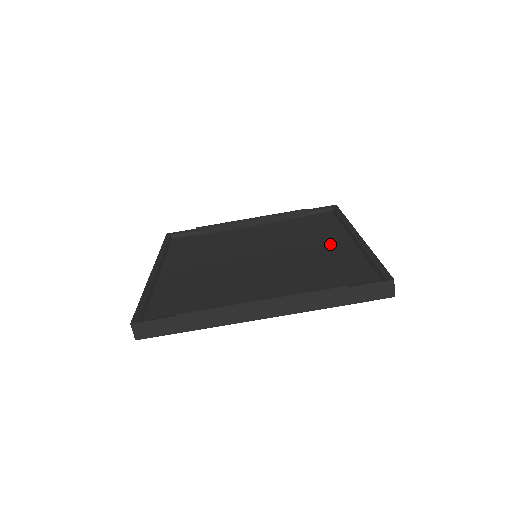
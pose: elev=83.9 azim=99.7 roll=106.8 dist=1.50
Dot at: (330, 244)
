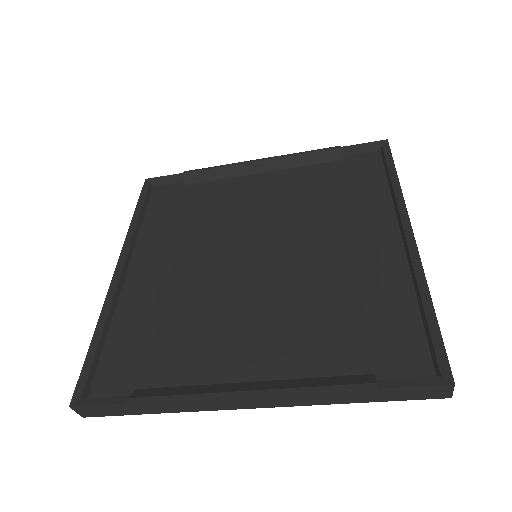
Dot at: (366, 245)
